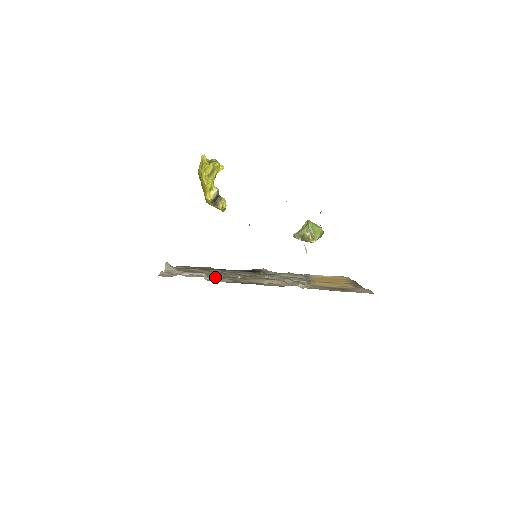
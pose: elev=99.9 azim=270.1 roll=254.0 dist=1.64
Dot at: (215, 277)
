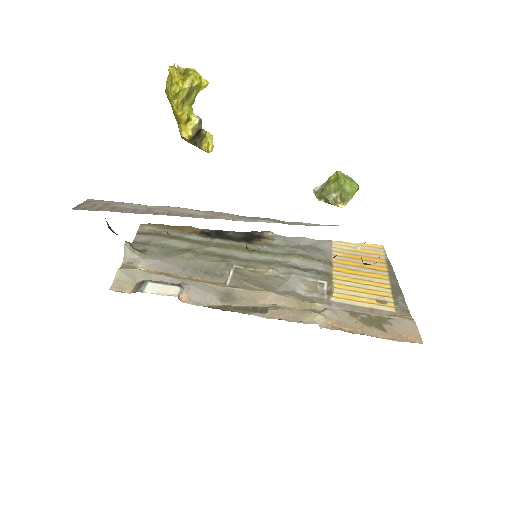
Dot at: (195, 286)
